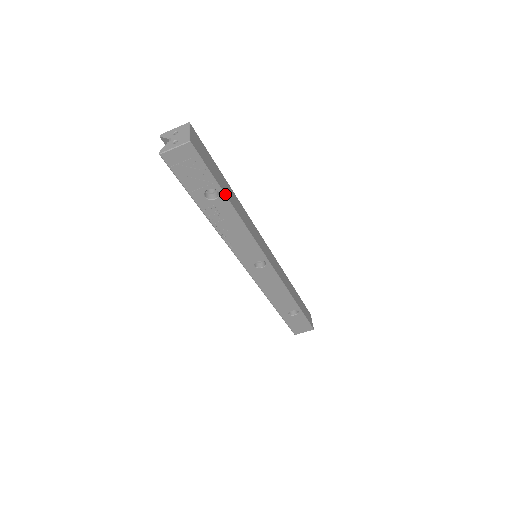
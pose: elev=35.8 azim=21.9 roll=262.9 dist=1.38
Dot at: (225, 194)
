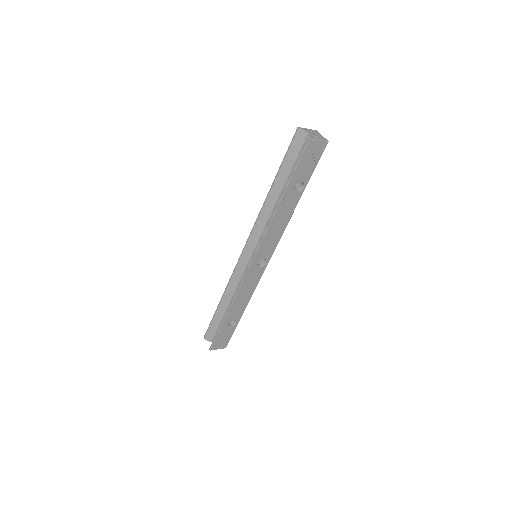
Dot at: occluded
